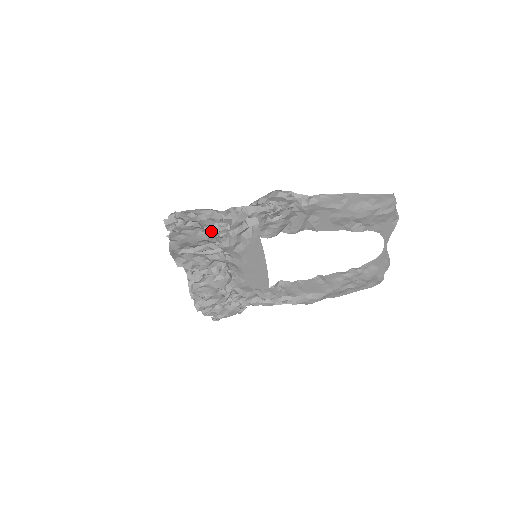
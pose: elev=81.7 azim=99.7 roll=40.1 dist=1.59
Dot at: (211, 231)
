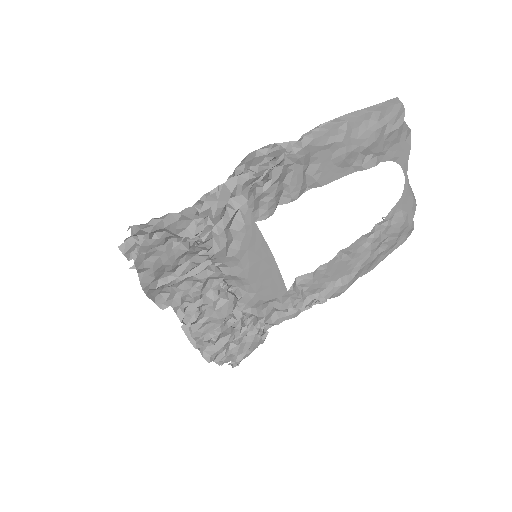
Dot at: (189, 235)
